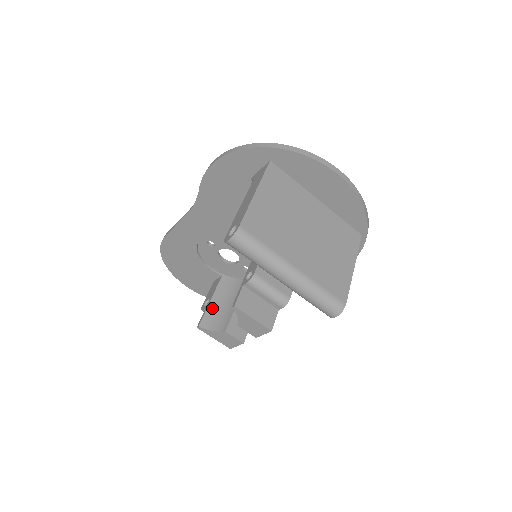
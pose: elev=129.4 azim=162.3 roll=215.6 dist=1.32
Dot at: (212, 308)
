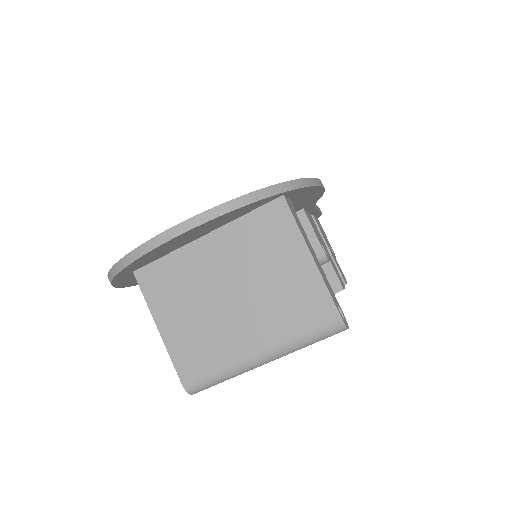
Dot at: occluded
